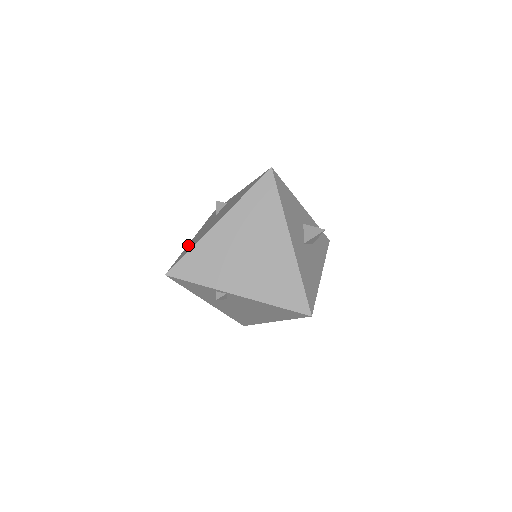
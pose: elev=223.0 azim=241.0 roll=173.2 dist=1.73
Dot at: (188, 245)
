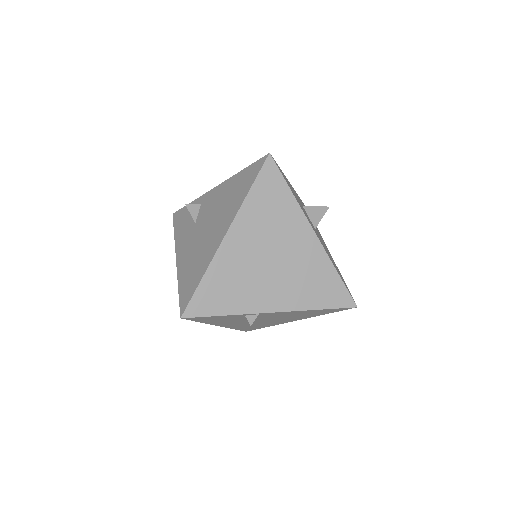
Dot at: (180, 269)
